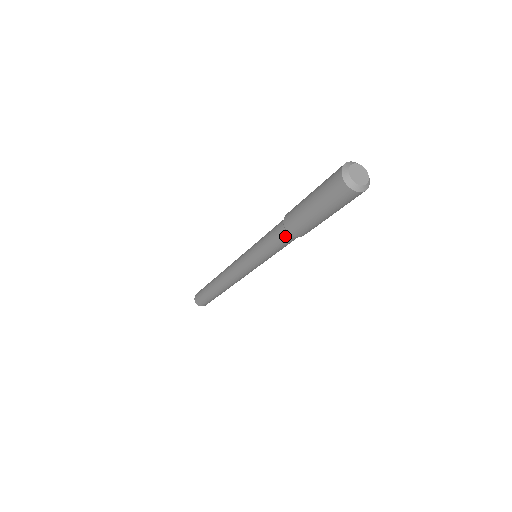
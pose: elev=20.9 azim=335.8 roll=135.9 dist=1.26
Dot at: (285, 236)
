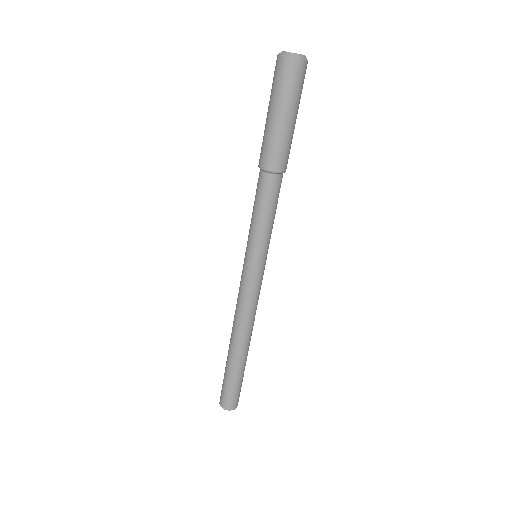
Dot at: (271, 182)
